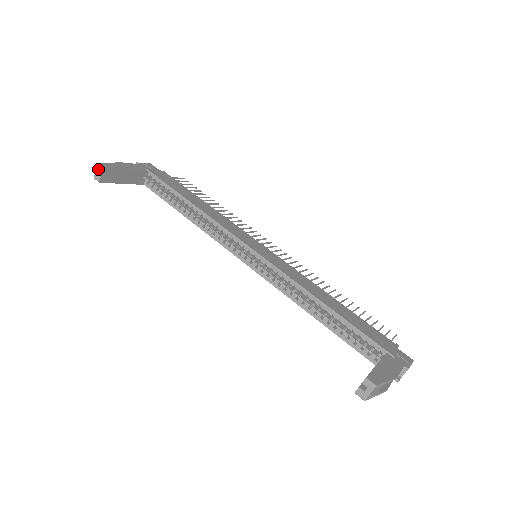
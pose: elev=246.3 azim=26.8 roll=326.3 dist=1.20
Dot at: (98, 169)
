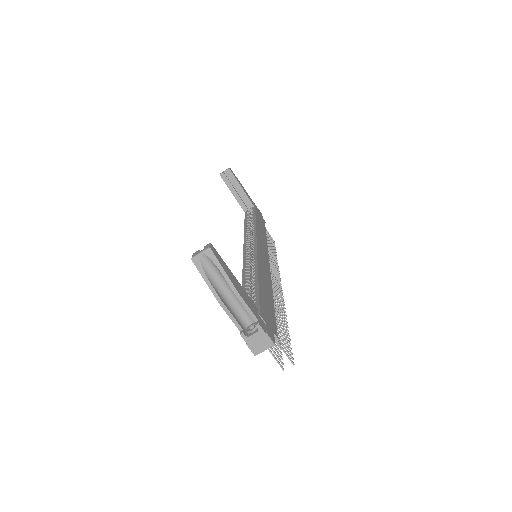
Dot at: (227, 169)
